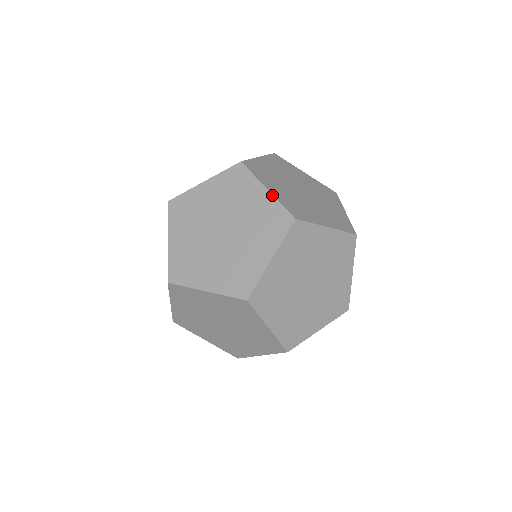
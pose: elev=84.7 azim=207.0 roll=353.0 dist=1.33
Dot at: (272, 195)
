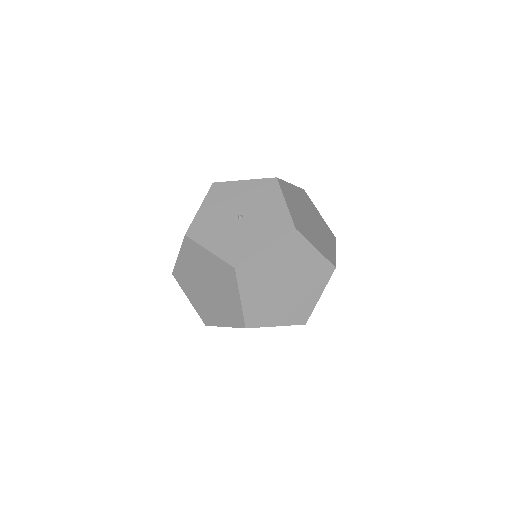
Dot at: (241, 305)
